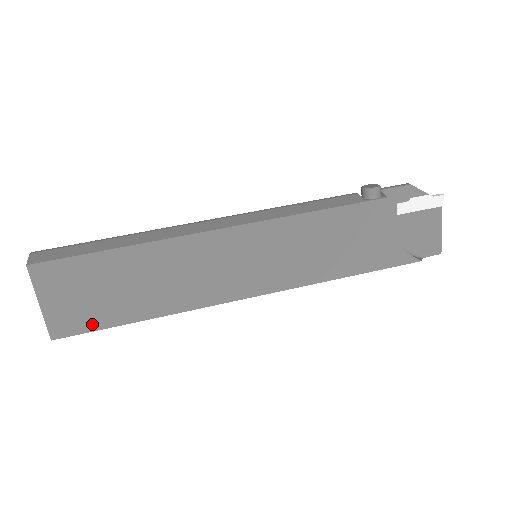
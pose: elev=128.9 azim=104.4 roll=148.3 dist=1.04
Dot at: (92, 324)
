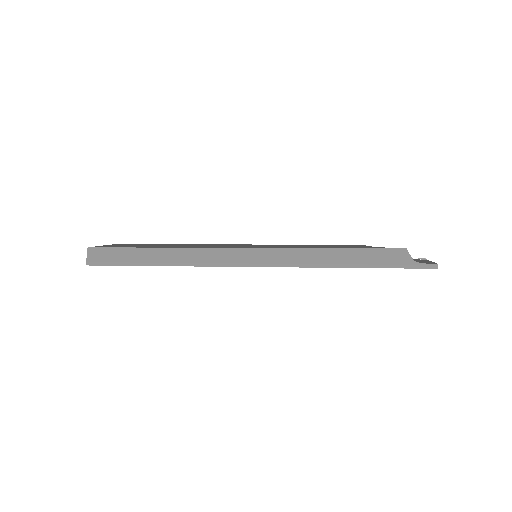
Dot at: (120, 247)
